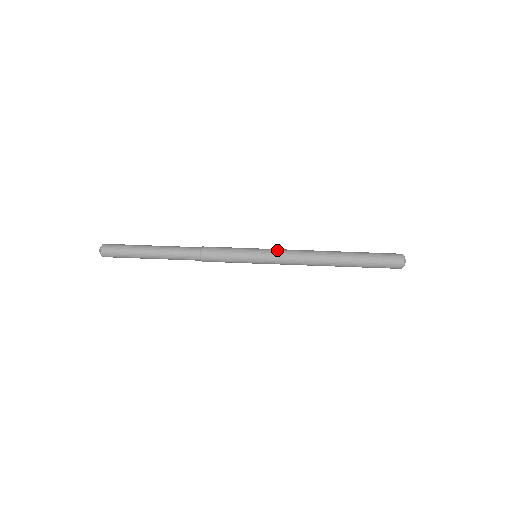
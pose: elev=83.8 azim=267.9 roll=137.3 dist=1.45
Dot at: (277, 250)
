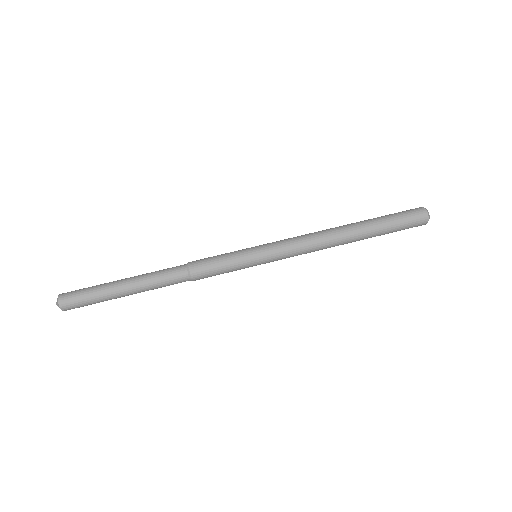
Dot at: (279, 241)
